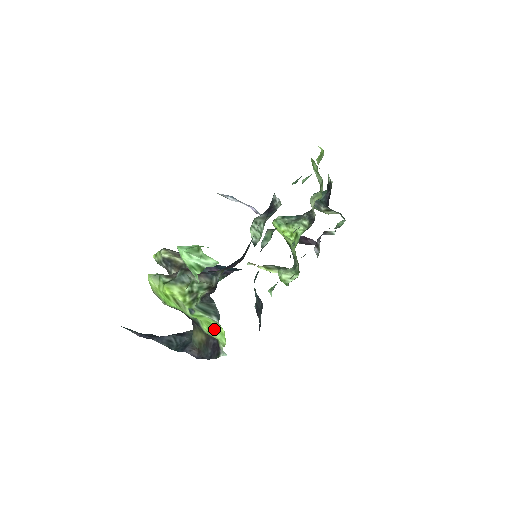
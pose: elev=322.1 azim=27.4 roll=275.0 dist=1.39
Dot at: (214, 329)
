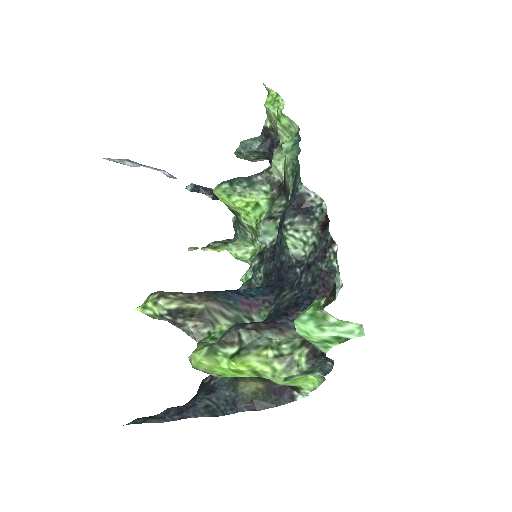
Dot at: (300, 380)
